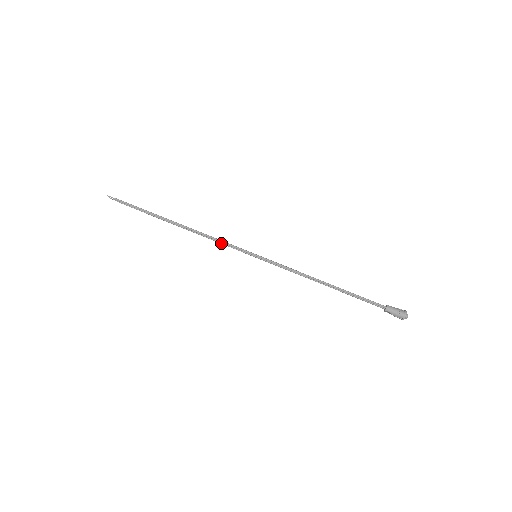
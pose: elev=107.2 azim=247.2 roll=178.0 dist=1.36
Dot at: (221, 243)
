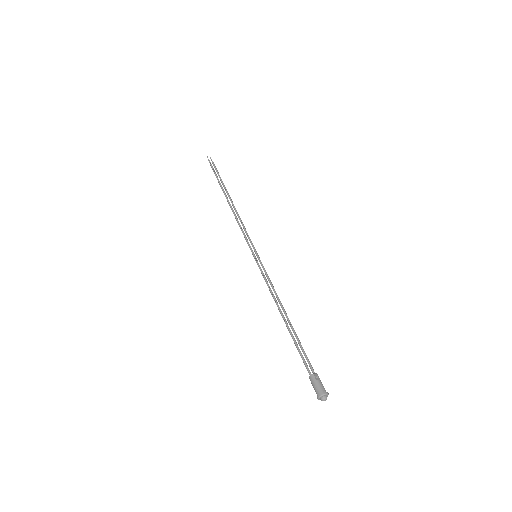
Dot at: (244, 230)
